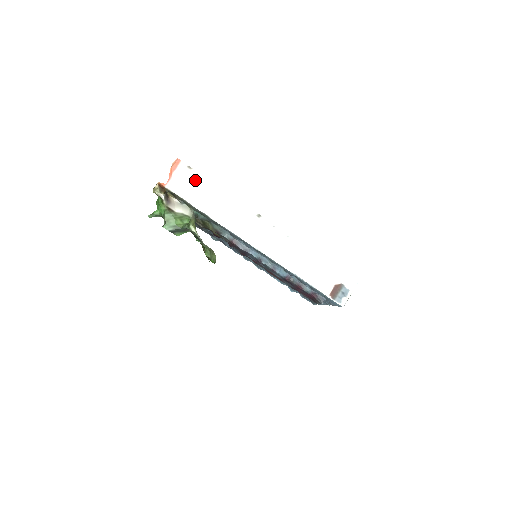
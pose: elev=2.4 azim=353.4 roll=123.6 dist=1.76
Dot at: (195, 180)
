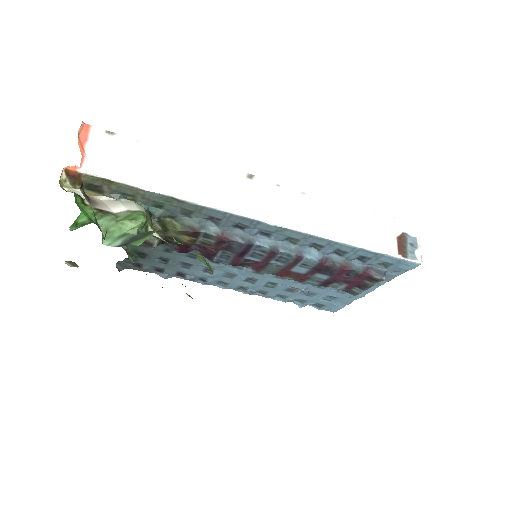
Dot at: (128, 150)
